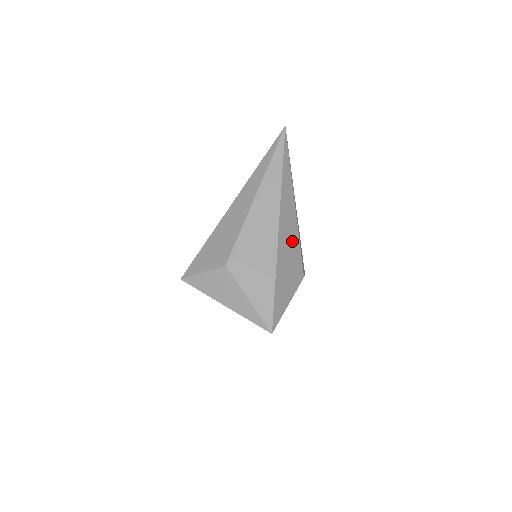
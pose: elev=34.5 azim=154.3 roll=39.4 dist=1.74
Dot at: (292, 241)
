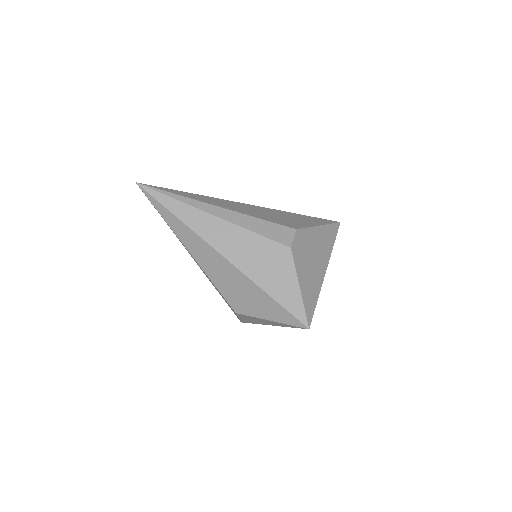
Dot at: (247, 244)
